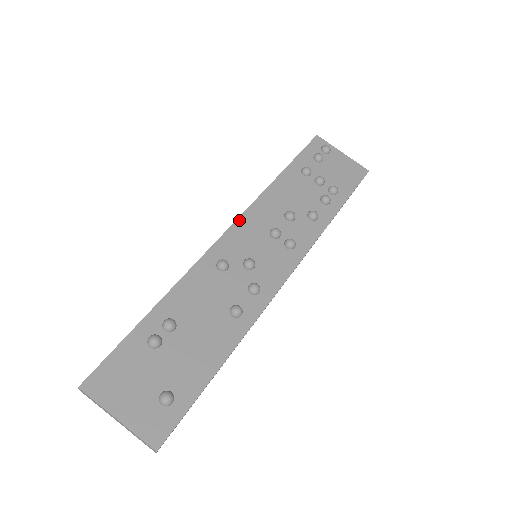
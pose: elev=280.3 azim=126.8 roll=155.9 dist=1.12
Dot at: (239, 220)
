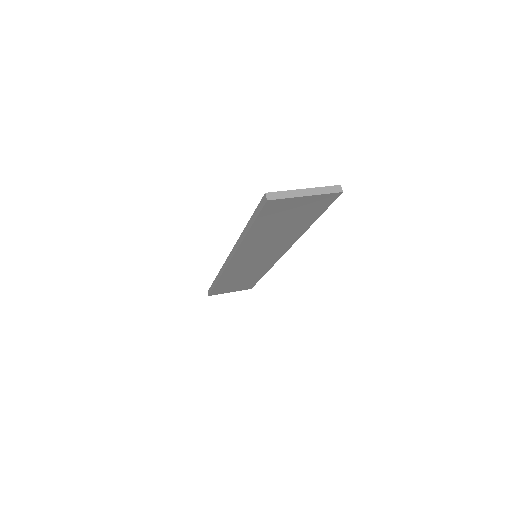
Dot at: occluded
